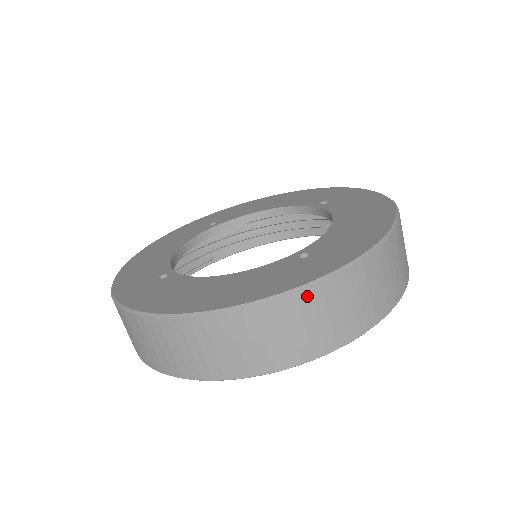
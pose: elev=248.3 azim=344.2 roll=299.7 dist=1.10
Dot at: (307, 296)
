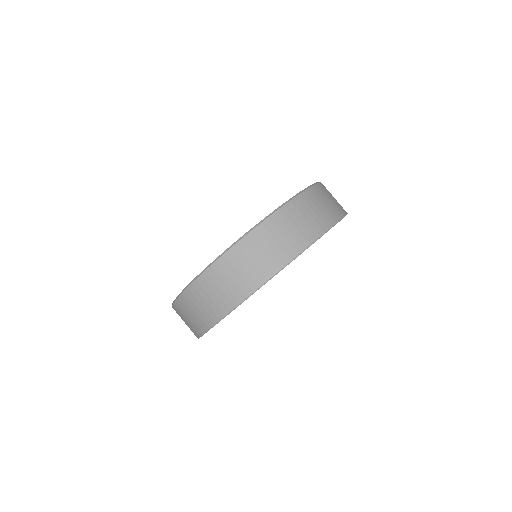
Dot at: (231, 255)
